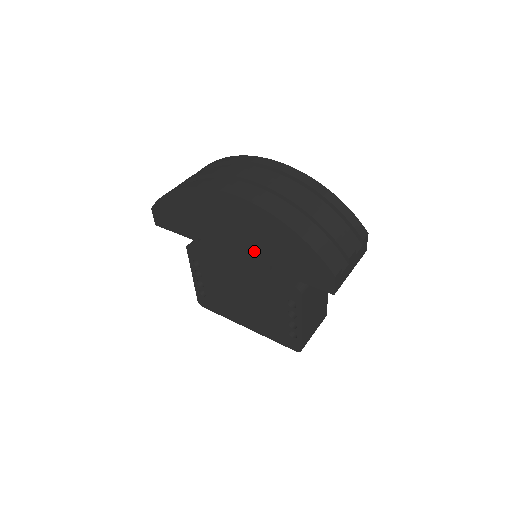
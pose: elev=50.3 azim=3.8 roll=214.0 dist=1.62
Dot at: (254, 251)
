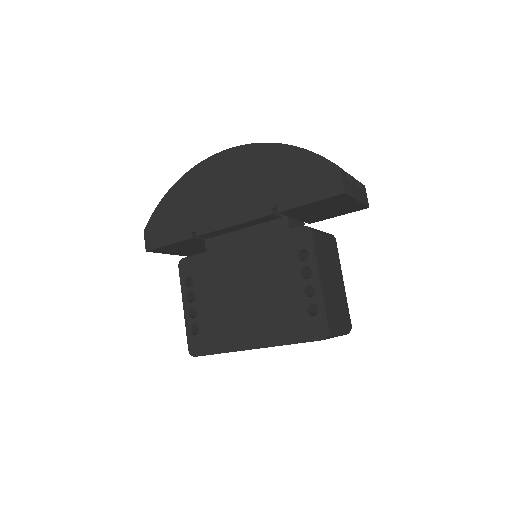
Dot at: (253, 202)
